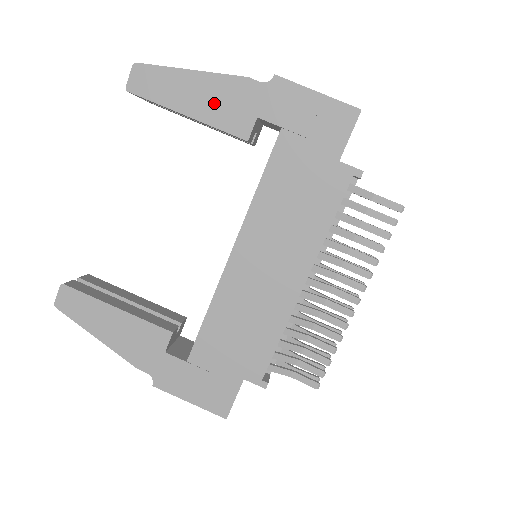
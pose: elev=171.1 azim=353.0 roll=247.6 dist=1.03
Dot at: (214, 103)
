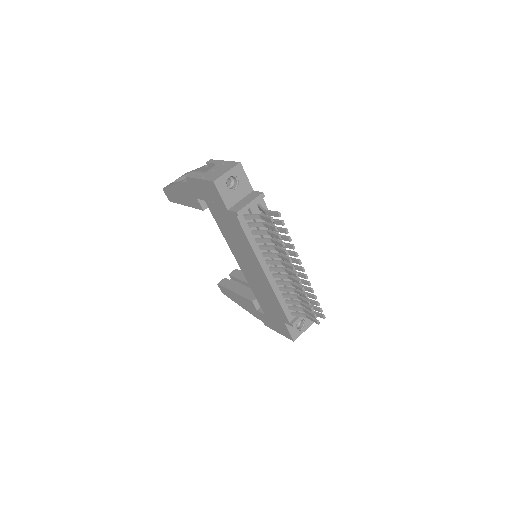
Dot at: (185, 197)
